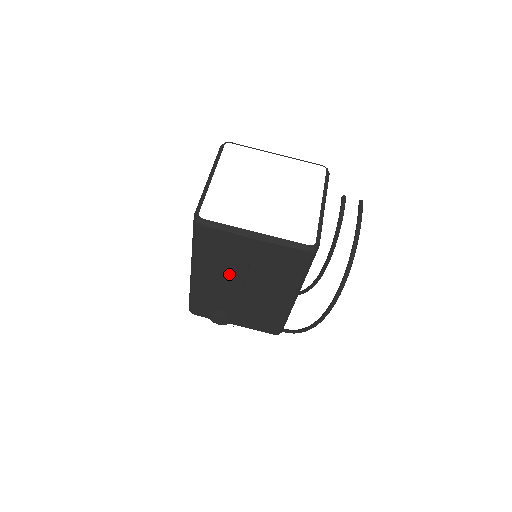
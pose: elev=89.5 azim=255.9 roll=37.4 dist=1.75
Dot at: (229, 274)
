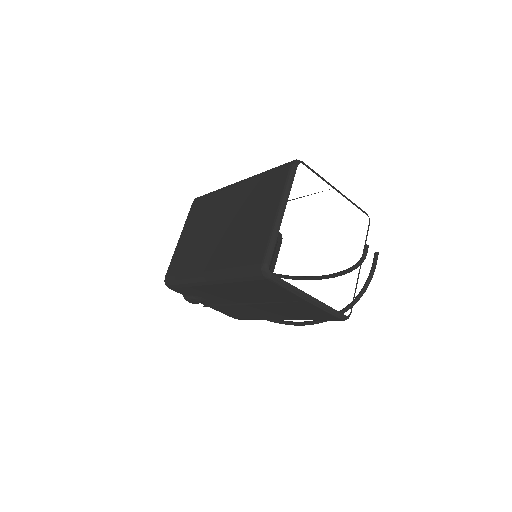
Dot at: (247, 296)
